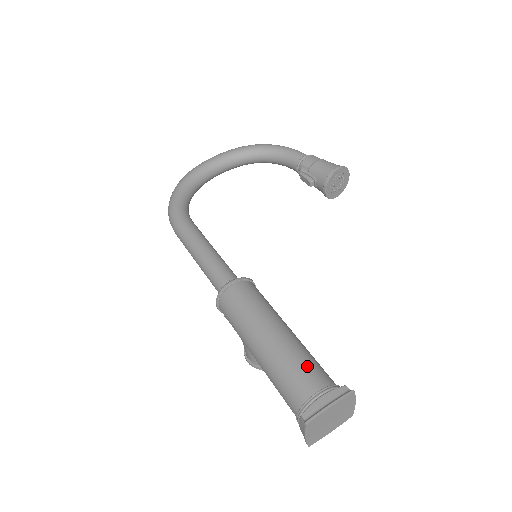
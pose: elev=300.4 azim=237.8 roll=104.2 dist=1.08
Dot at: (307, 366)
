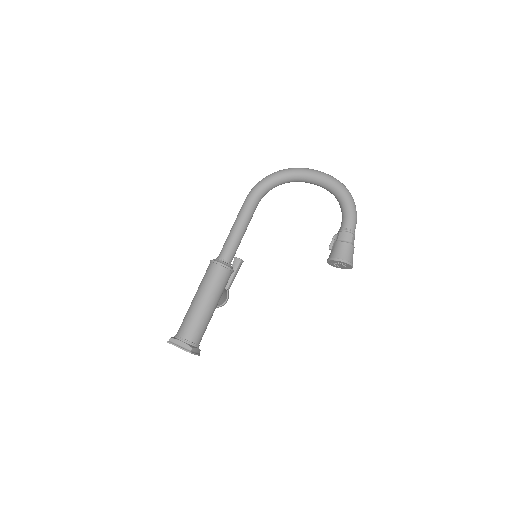
Dot at: (193, 327)
